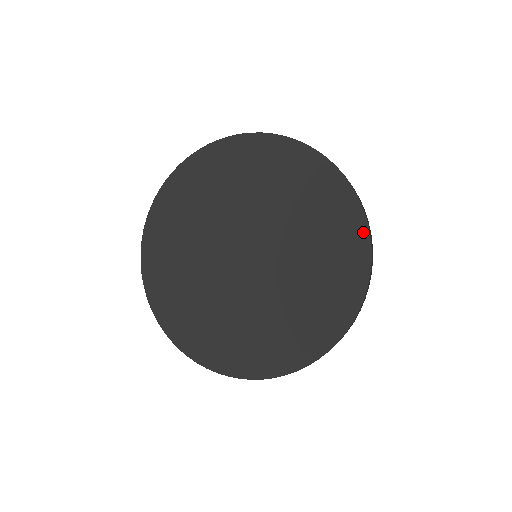
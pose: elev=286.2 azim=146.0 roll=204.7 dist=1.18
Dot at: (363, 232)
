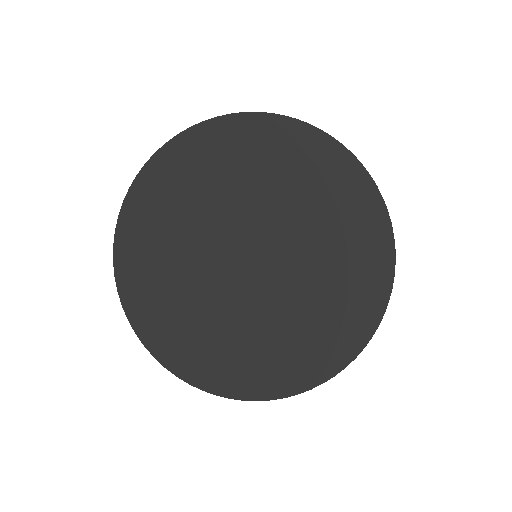
Dot at: (390, 246)
